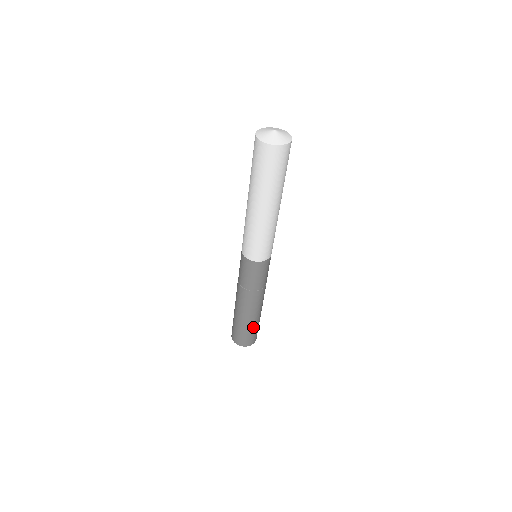
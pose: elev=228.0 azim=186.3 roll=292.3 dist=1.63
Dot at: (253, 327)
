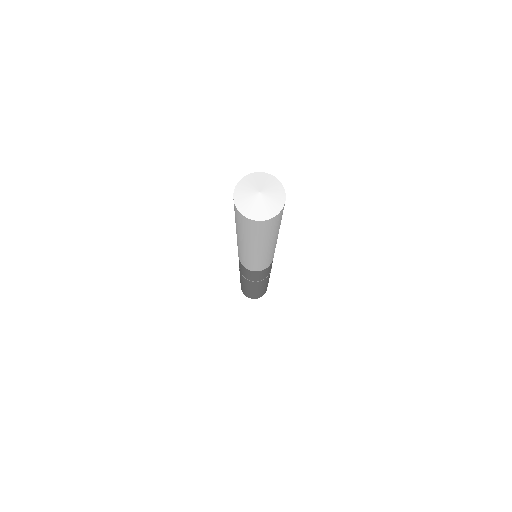
Dot at: (267, 285)
